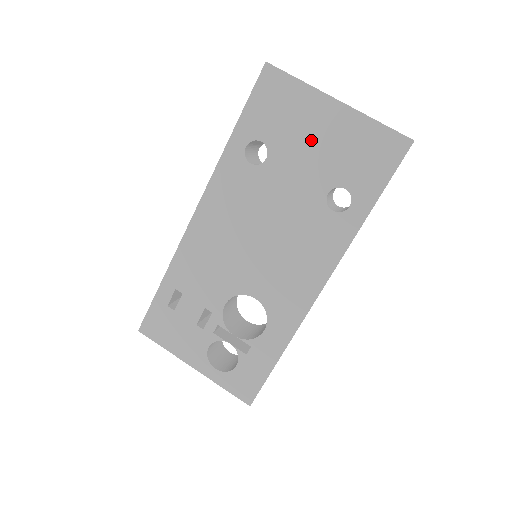
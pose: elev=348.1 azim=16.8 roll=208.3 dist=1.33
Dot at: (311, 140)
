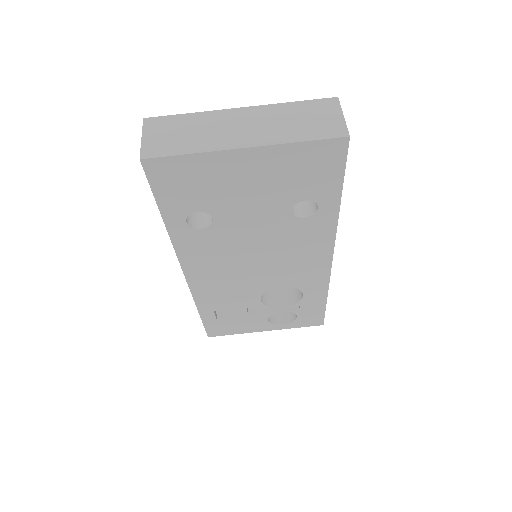
Dot at: (244, 188)
